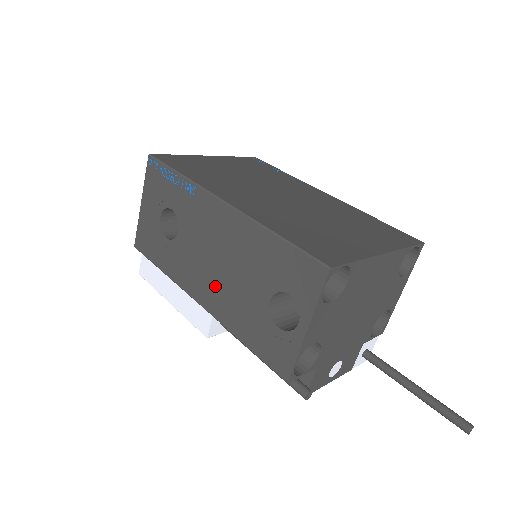
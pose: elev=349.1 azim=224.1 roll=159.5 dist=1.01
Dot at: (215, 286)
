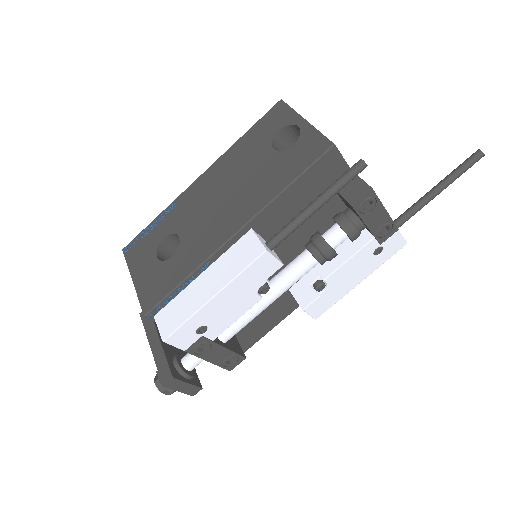
Dot at: (235, 205)
